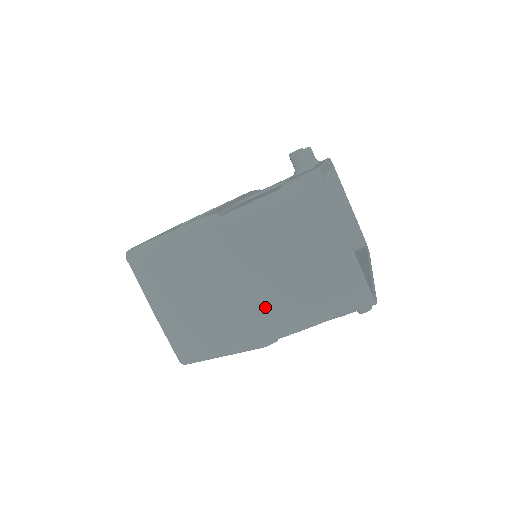
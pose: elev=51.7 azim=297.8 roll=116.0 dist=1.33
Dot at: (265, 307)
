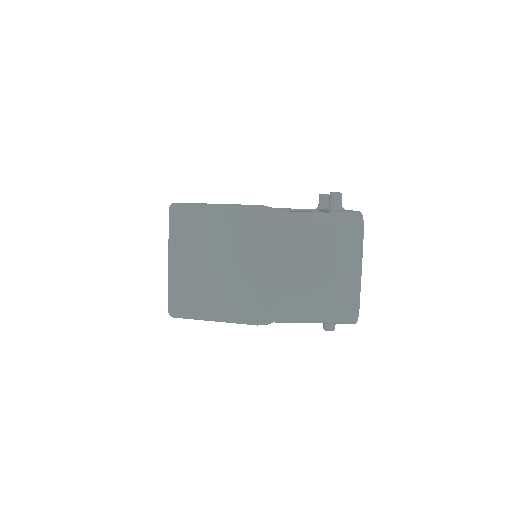
Dot at: (277, 293)
